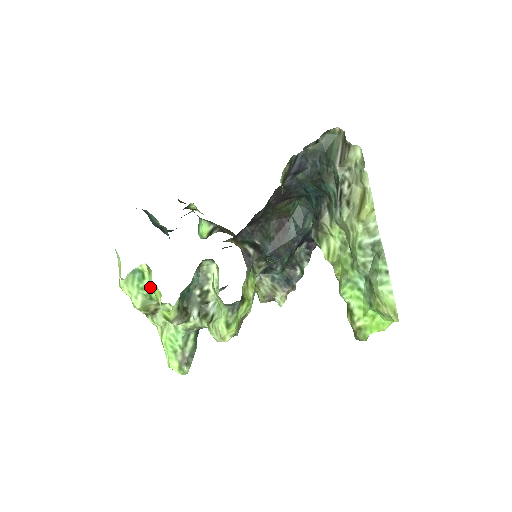
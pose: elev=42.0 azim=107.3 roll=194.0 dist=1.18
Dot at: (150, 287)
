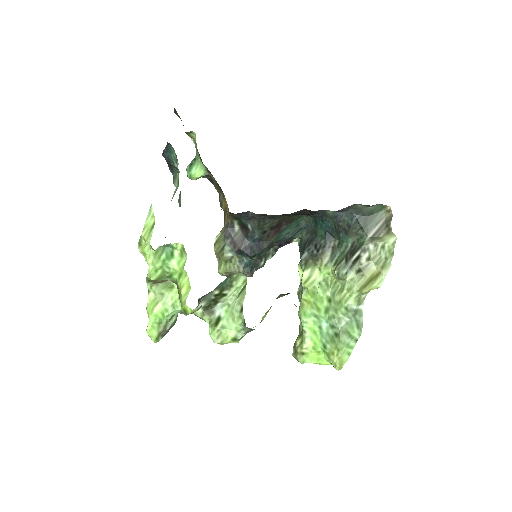
Dot at: (177, 269)
